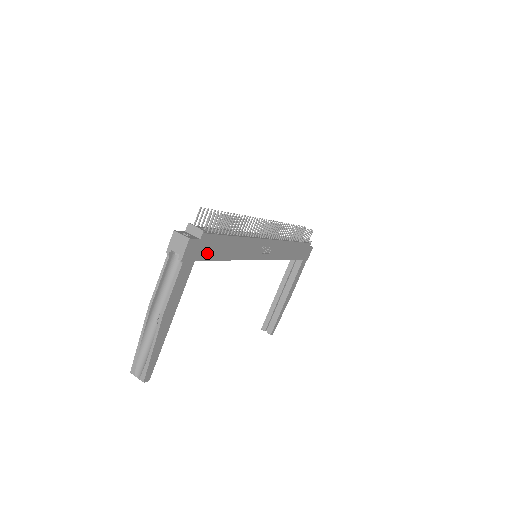
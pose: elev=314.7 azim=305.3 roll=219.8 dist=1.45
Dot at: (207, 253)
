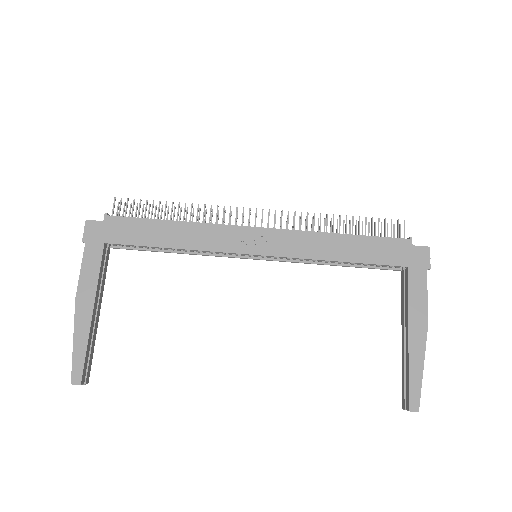
Dot at: (123, 237)
